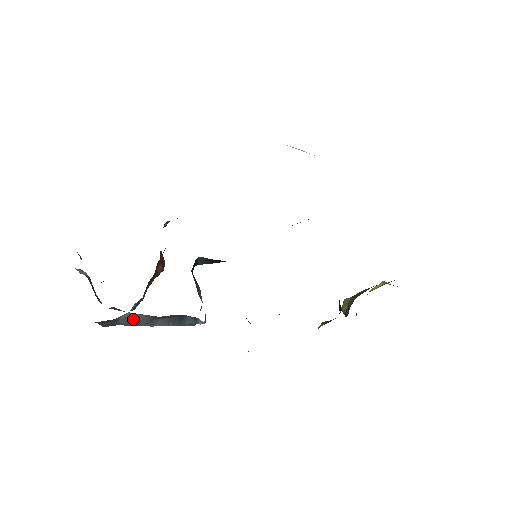
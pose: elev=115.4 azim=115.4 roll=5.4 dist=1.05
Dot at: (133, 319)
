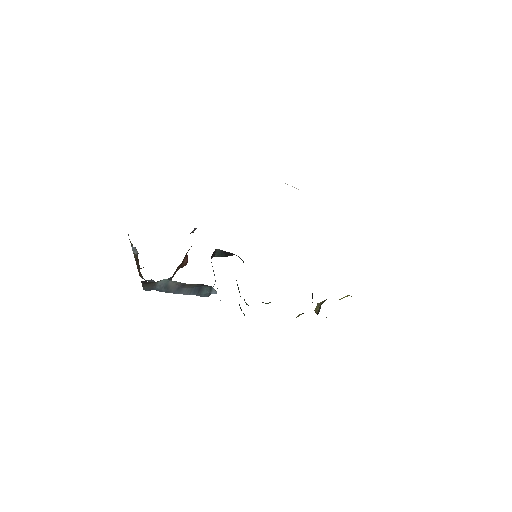
Dot at: (166, 286)
